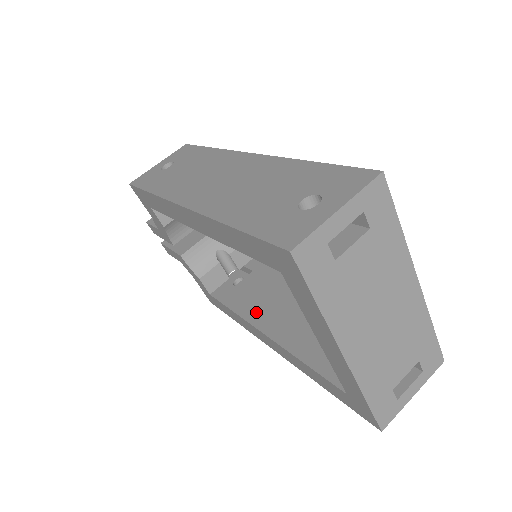
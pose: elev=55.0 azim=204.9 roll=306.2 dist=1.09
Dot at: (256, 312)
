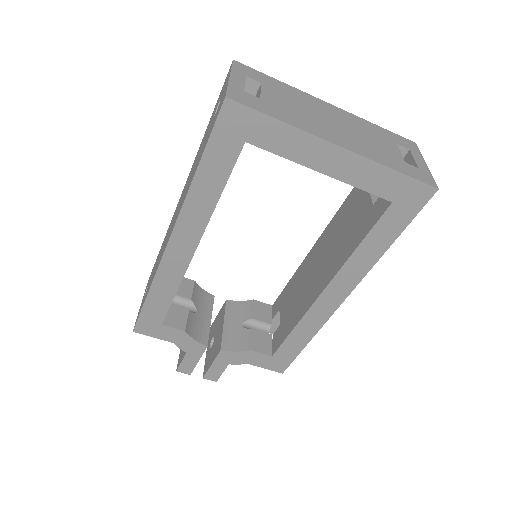
Dot at: (305, 302)
